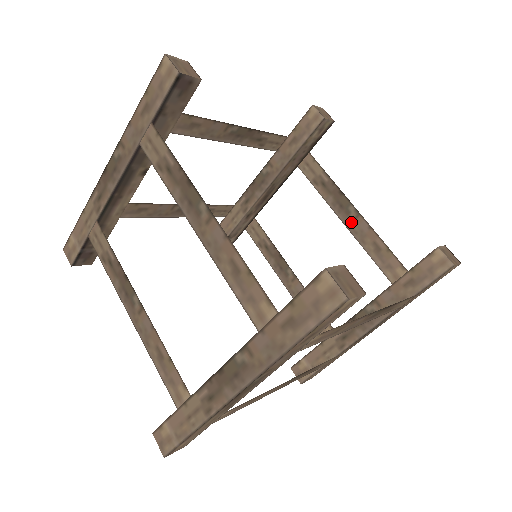
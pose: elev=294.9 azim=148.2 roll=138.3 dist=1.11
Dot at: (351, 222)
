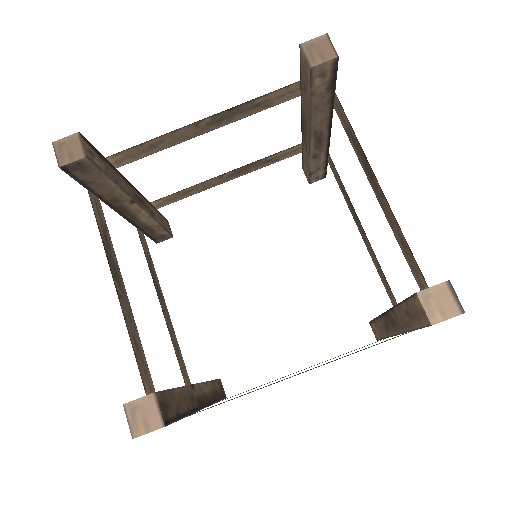
Dot at: (380, 198)
